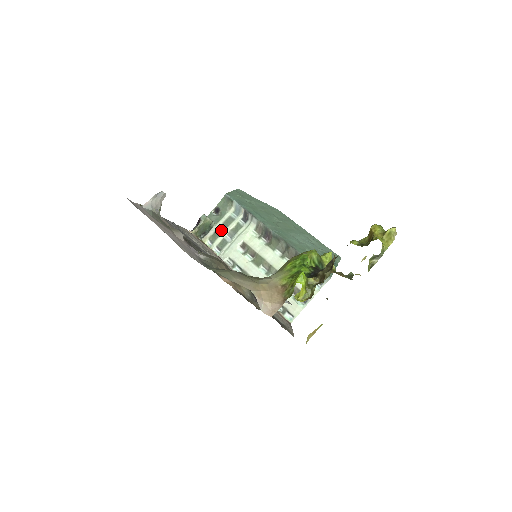
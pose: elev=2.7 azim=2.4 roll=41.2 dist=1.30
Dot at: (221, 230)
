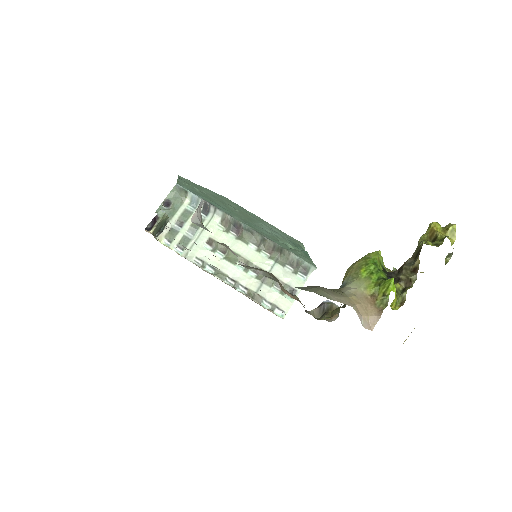
Dot at: (178, 226)
